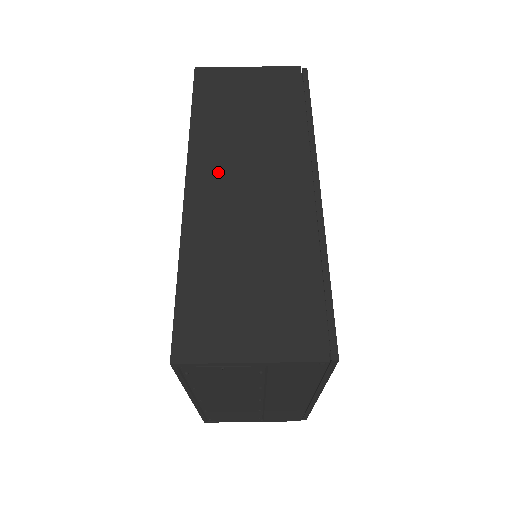
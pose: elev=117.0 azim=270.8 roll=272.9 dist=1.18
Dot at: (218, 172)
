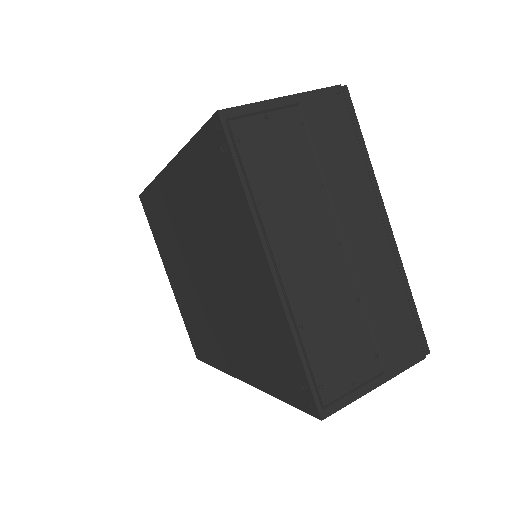
Dot at: occluded
